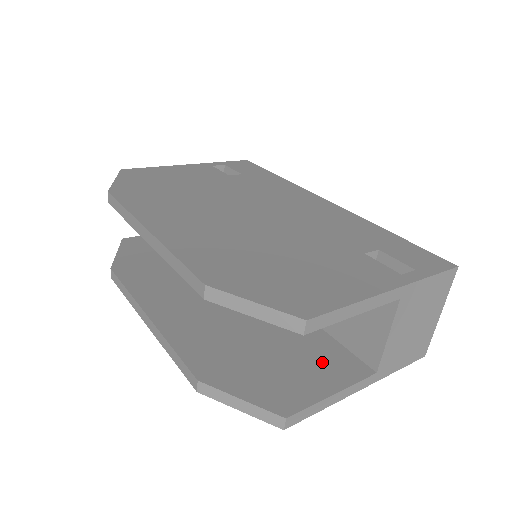
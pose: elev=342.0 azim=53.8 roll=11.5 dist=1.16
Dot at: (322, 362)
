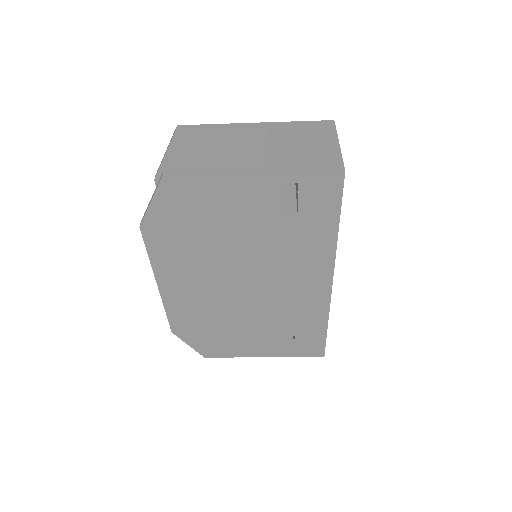
Dot at: occluded
